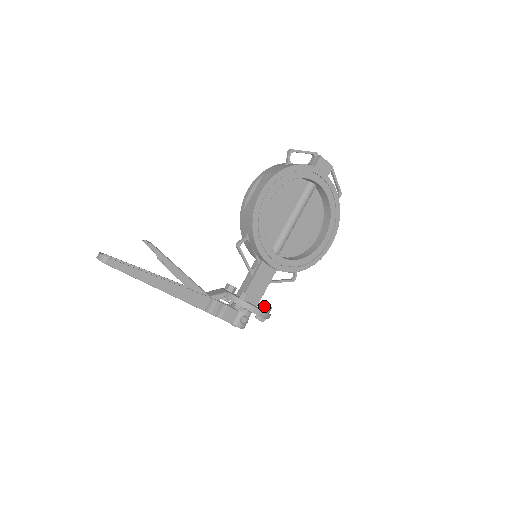
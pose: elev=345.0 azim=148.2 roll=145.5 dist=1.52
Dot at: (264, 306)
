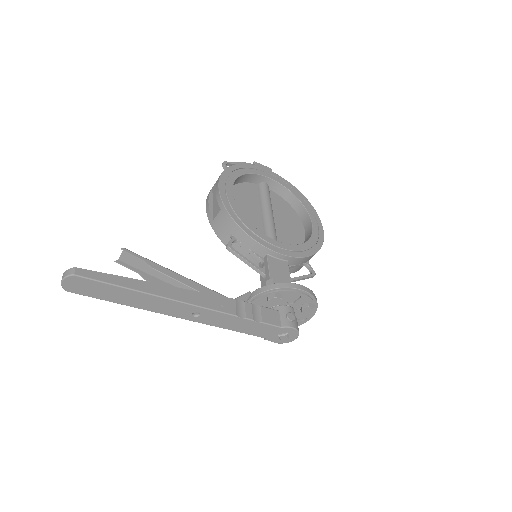
Dot at: occluded
